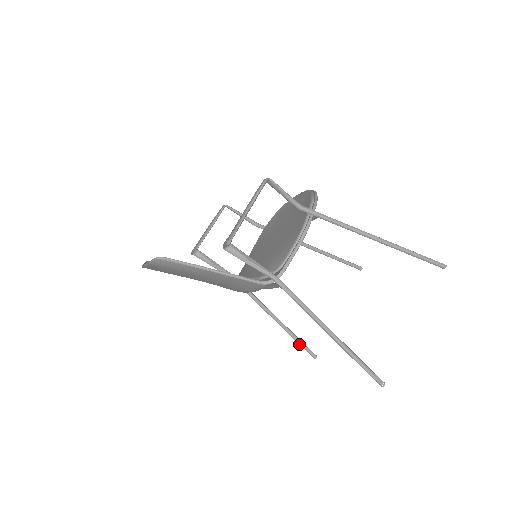
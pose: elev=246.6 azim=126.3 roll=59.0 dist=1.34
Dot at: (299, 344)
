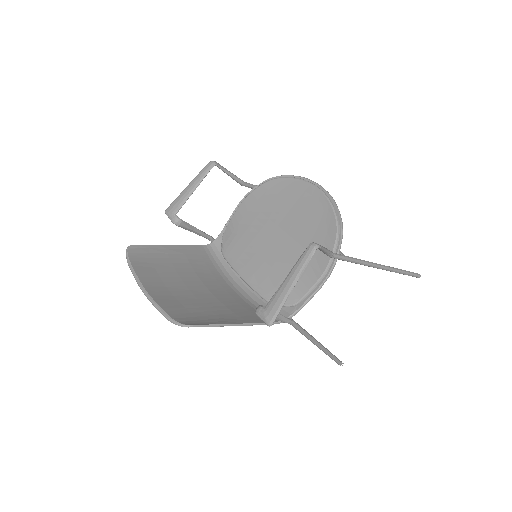
Dot at: occluded
